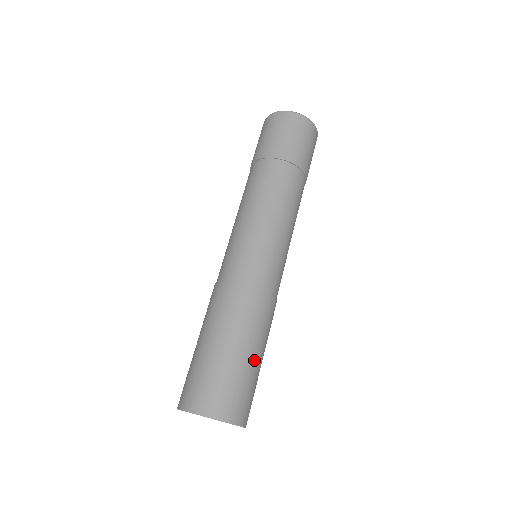
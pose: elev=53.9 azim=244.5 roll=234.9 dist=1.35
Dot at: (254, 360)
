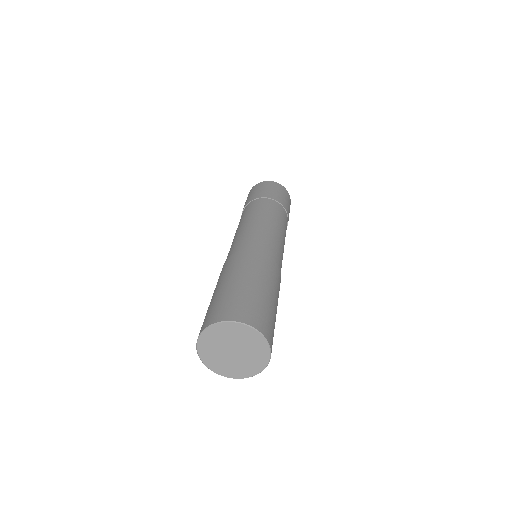
Dot at: (247, 284)
